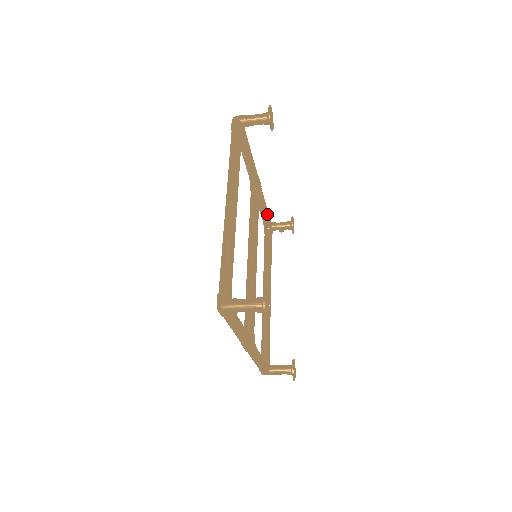
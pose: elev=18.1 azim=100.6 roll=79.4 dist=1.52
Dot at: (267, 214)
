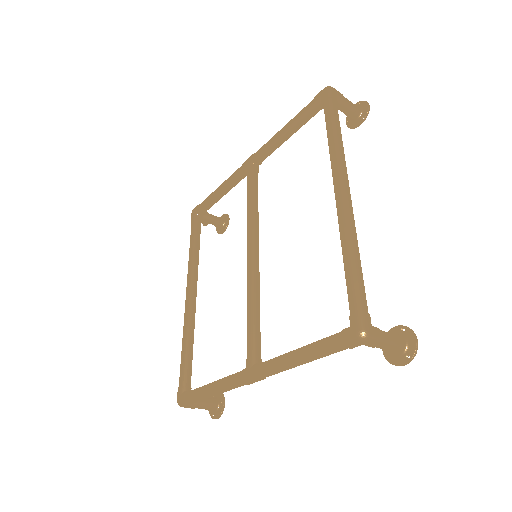
Dot at: (218, 200)
